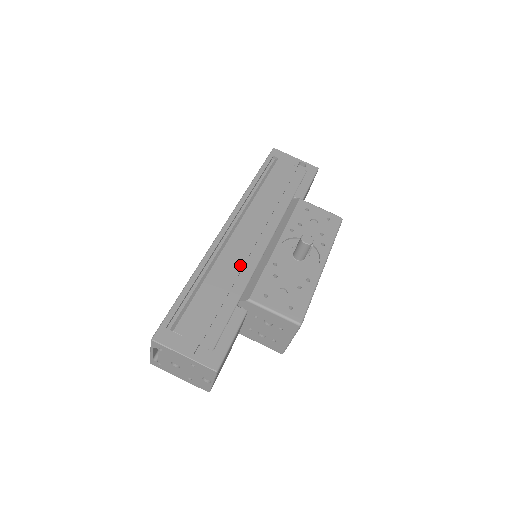
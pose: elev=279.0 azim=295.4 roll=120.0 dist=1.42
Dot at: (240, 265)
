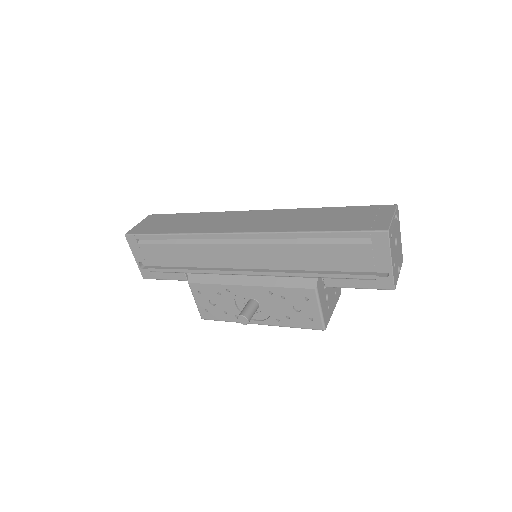
Dot at: (213, 262)
